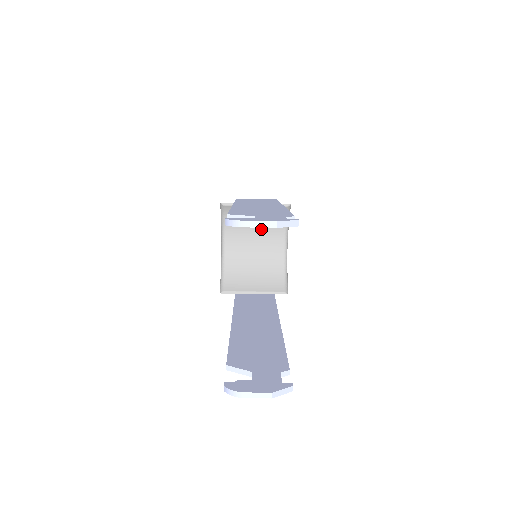
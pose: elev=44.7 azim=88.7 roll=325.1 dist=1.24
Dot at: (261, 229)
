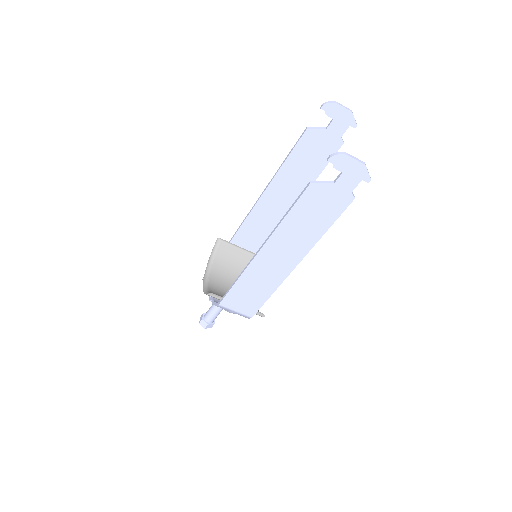
Dot at: occluded
